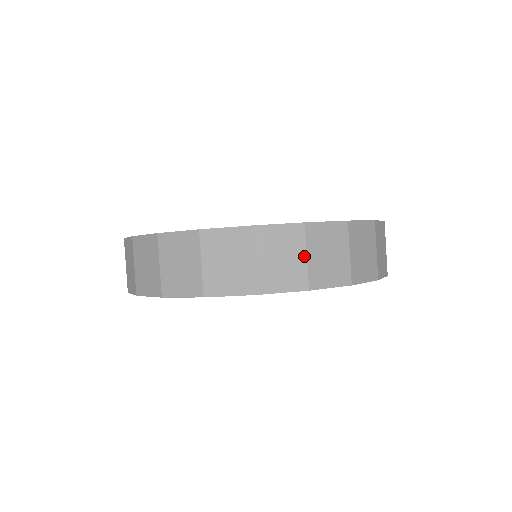
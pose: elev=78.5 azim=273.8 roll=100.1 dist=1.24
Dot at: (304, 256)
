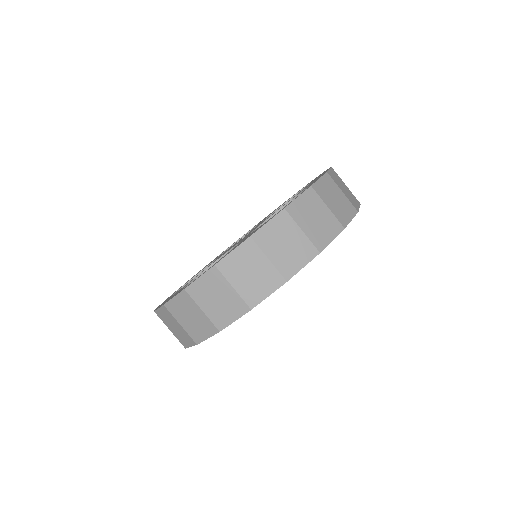
Dot at: (326, 208)
